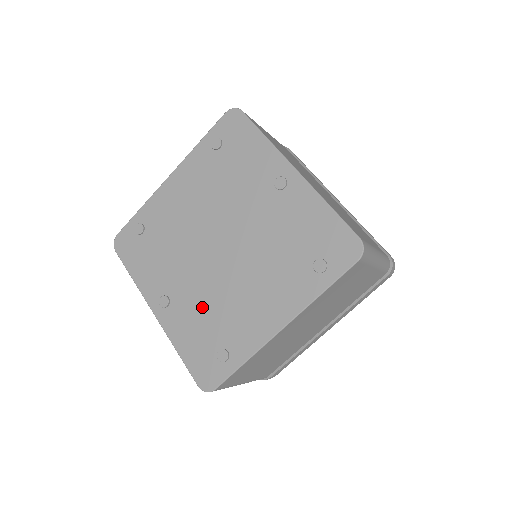
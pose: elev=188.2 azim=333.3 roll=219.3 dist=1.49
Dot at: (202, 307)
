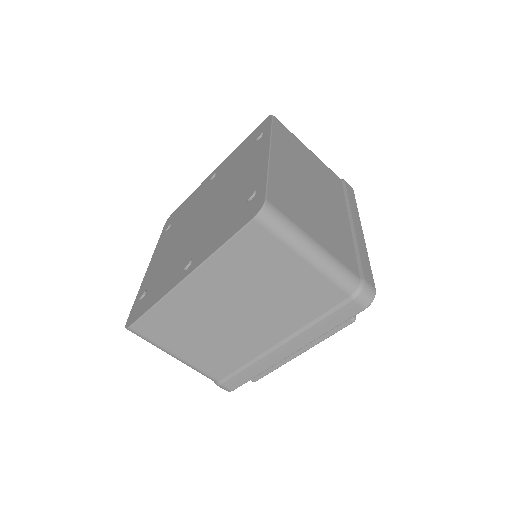
Dot at: (216, 224)
